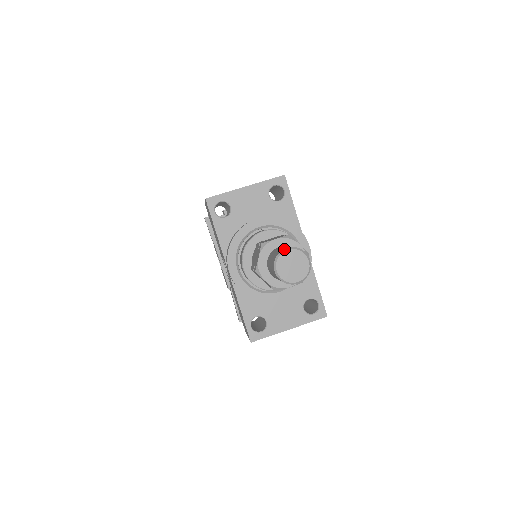
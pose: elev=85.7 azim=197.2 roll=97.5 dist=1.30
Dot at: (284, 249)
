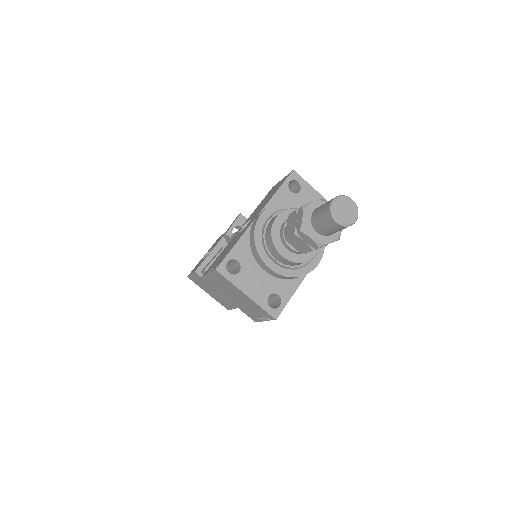
Dot at: occluded
